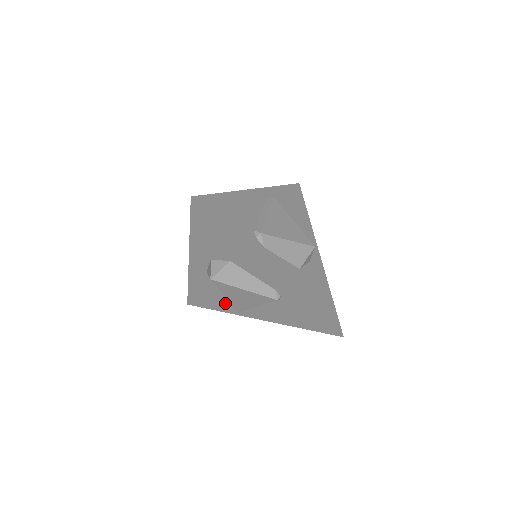
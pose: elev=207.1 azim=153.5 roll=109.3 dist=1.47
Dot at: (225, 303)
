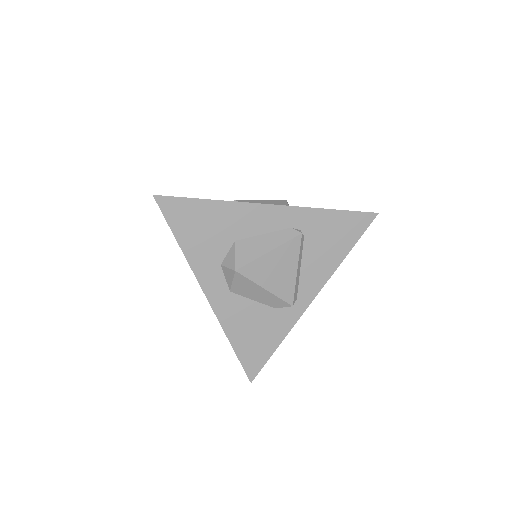
Dot at: (275, 320)
